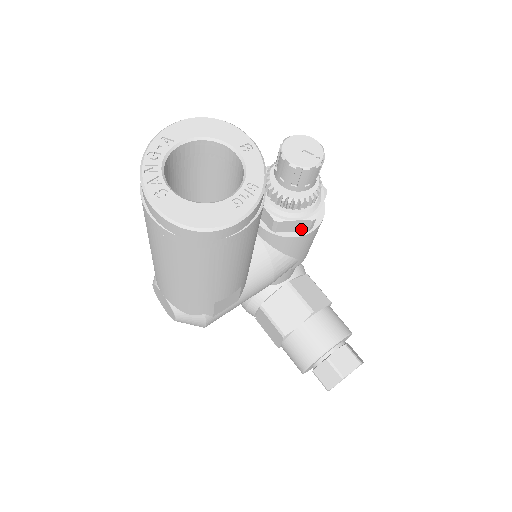
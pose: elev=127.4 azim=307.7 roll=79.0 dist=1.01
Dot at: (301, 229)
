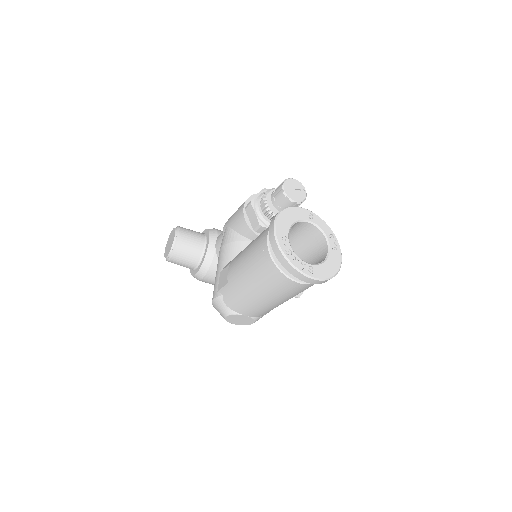
Dot at: occluded
